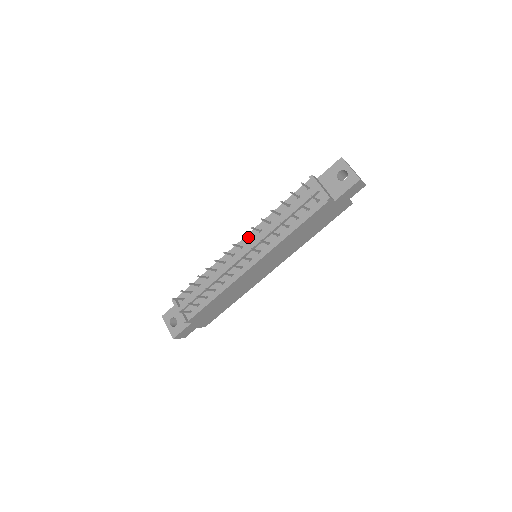
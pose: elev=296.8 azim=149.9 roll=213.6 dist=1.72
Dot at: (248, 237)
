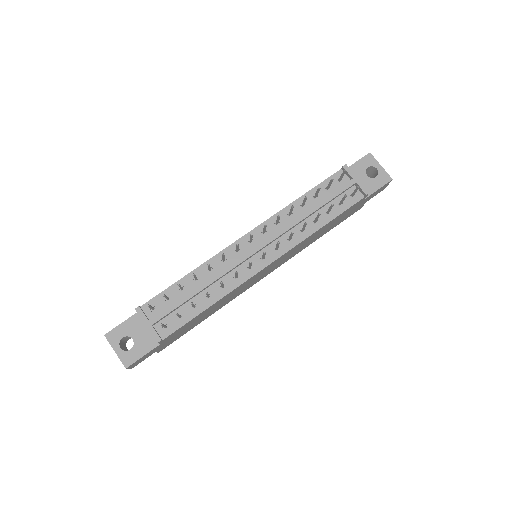
Dot at: (265, 228)
